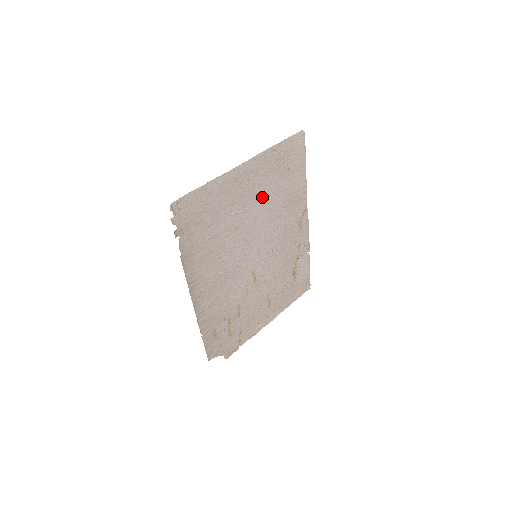
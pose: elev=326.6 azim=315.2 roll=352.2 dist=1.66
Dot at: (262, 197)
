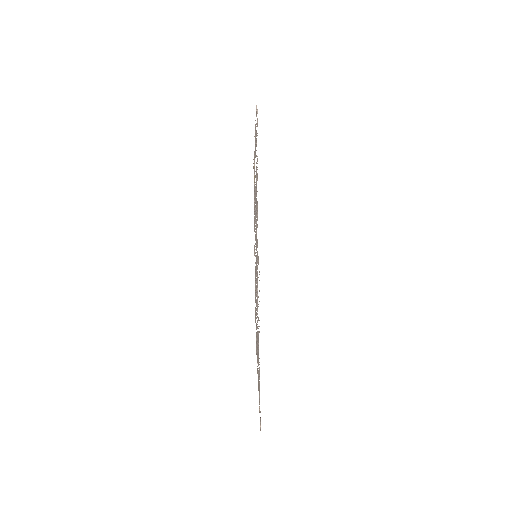
Dot at: occluded
